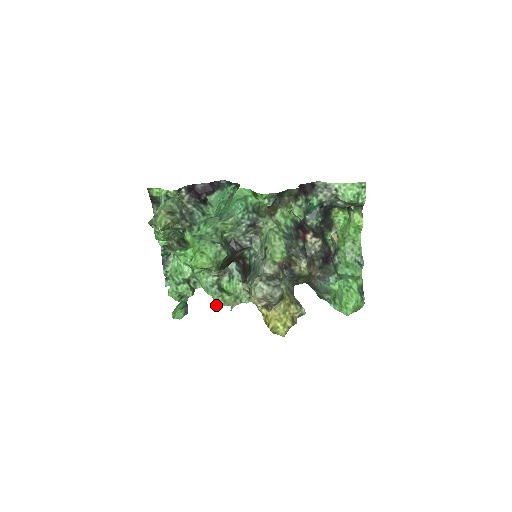
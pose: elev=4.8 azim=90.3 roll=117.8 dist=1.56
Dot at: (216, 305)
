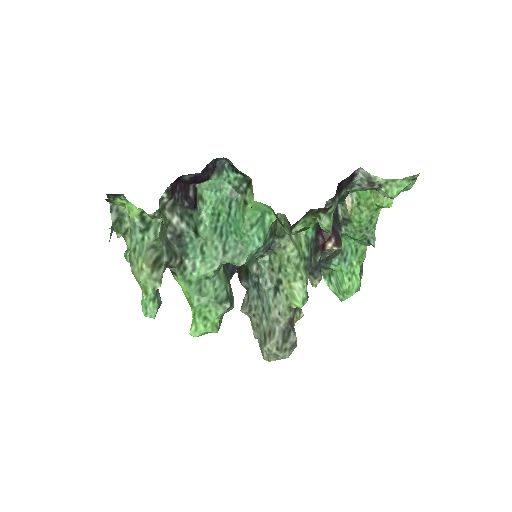
Dot at: occluded
